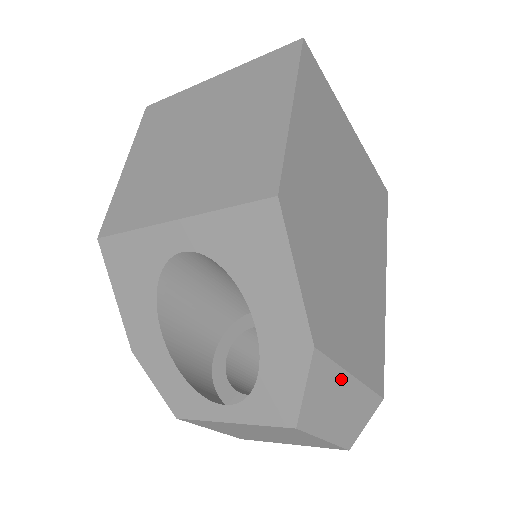
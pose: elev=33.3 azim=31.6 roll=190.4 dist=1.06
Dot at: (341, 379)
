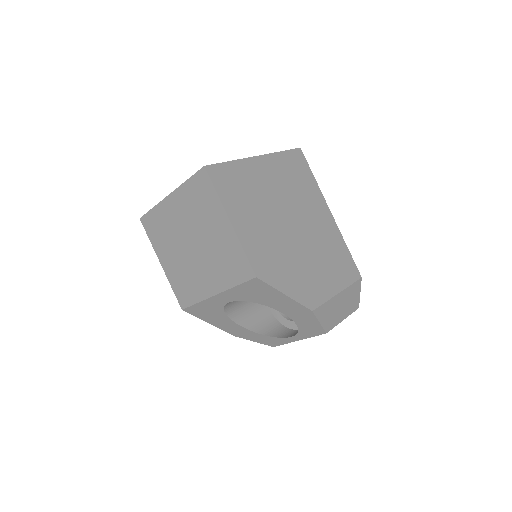
Dot at: (333, 301)
